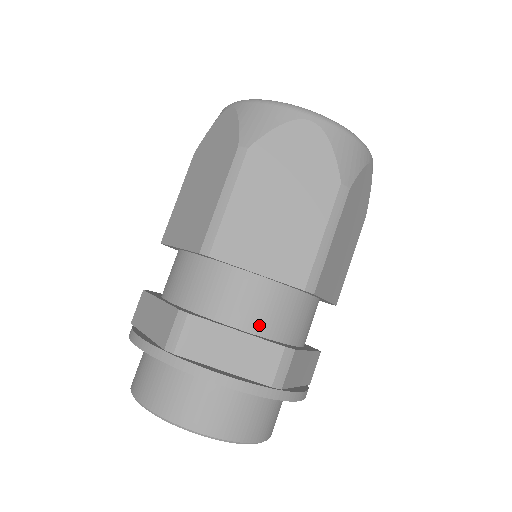
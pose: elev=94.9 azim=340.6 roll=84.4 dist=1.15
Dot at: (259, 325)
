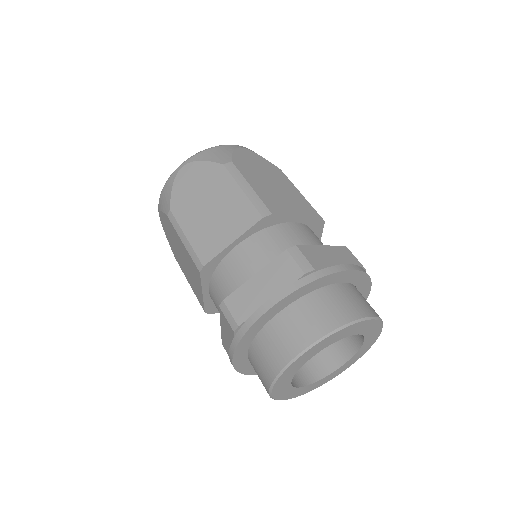
Dot at: (267, 262)
